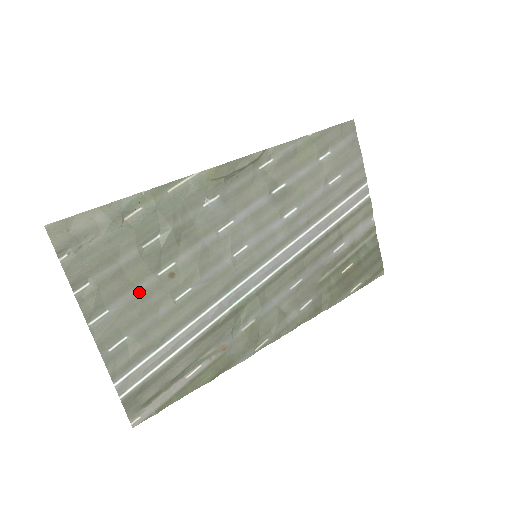
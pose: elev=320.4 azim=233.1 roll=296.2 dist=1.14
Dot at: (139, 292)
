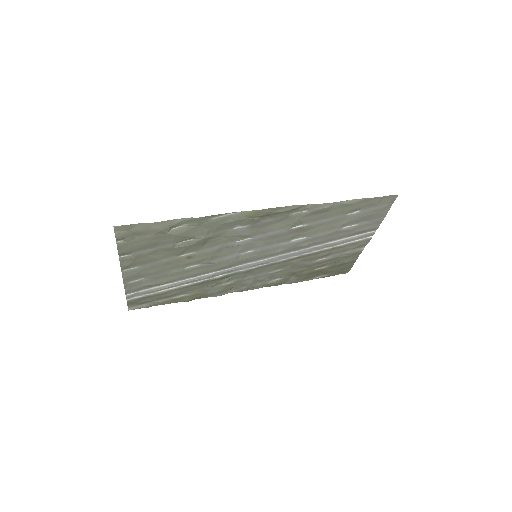
Dot at: (162, 262)
